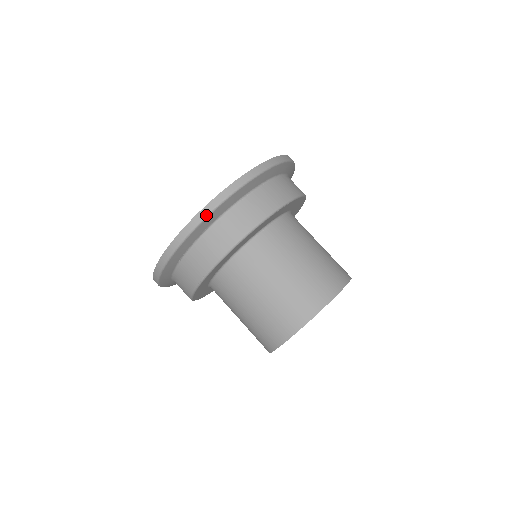
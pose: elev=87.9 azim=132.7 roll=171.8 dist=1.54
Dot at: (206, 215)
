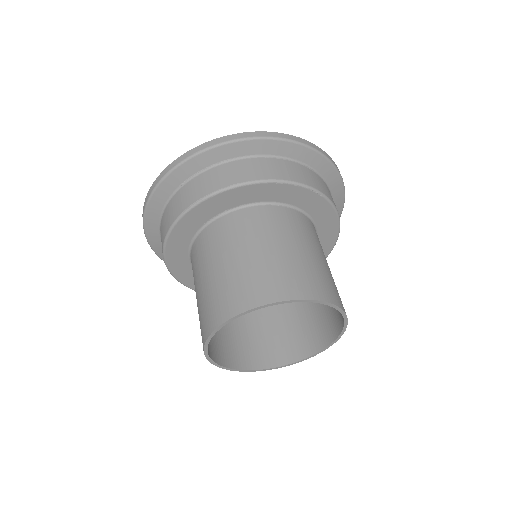
Dot at: (238, 139)
